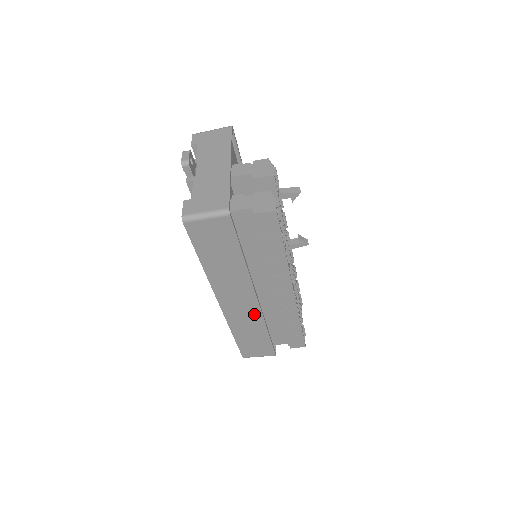
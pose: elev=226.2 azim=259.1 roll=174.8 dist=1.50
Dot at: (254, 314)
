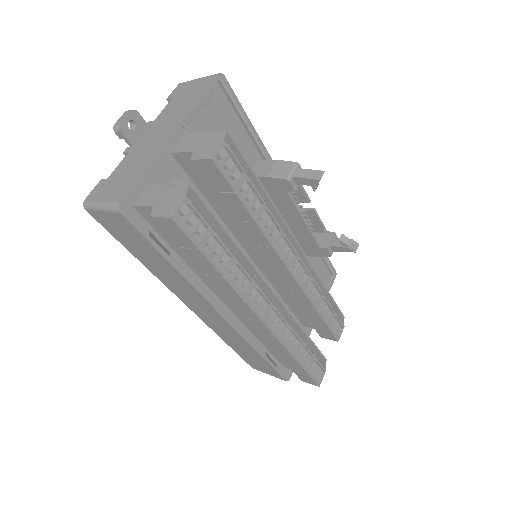
Dot at: (231, 331)
